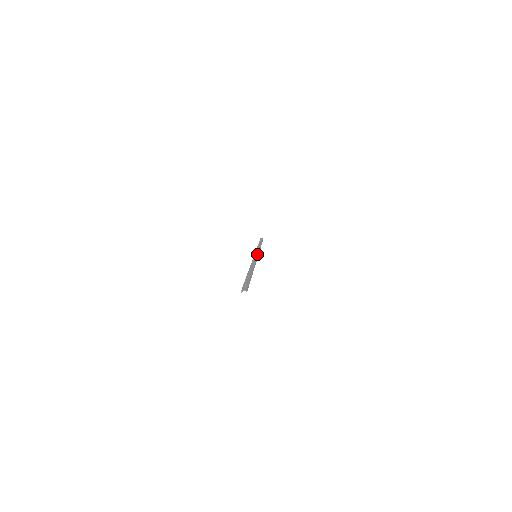
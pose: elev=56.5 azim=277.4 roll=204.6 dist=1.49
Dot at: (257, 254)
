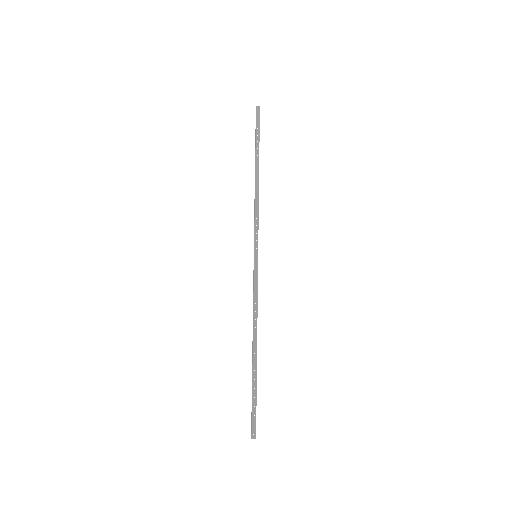
Dot at: (257, 250)
